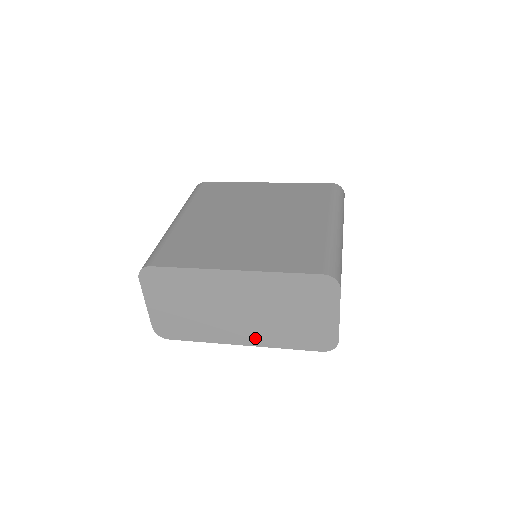
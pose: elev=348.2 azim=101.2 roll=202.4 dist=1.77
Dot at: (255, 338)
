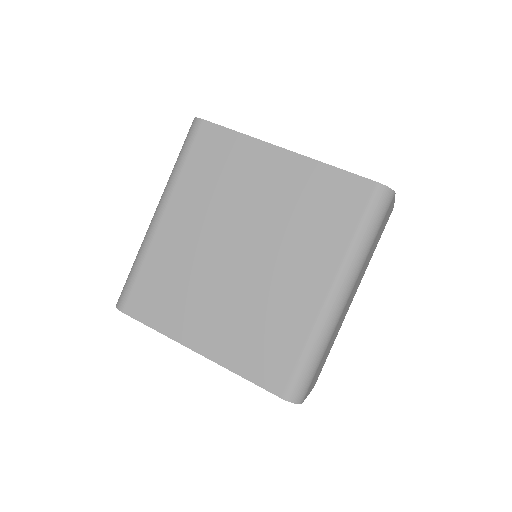
Dot at: occluded
